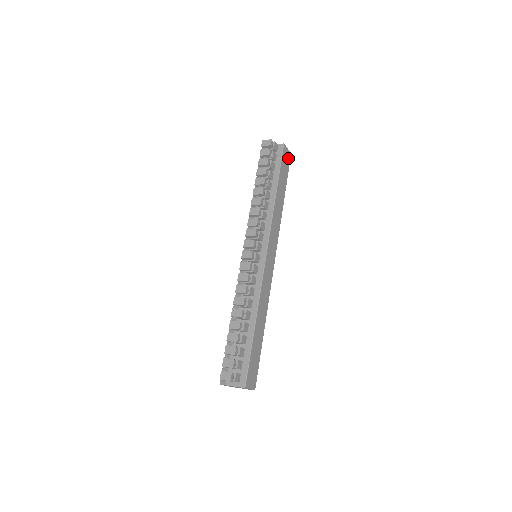
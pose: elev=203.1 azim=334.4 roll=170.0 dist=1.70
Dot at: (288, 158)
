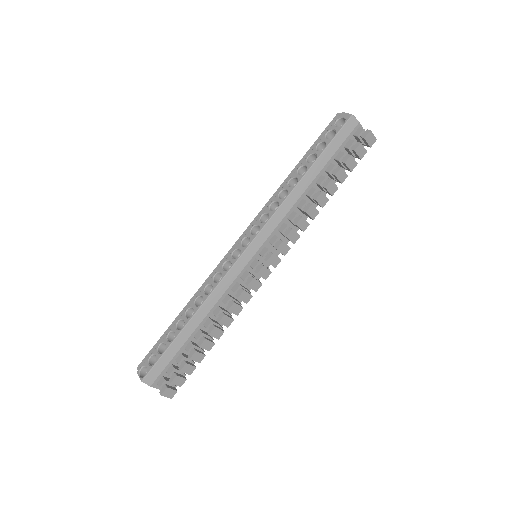
Dot at: occluded
